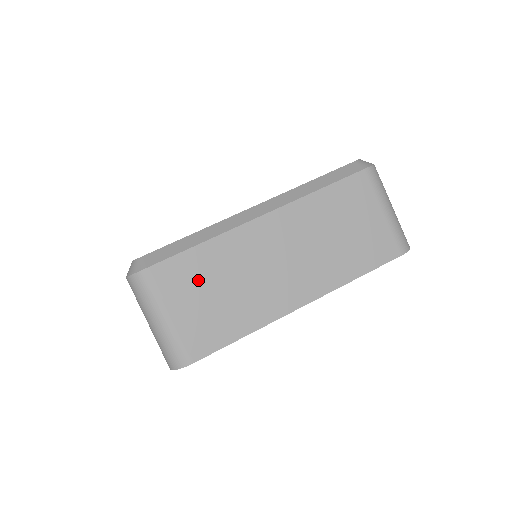
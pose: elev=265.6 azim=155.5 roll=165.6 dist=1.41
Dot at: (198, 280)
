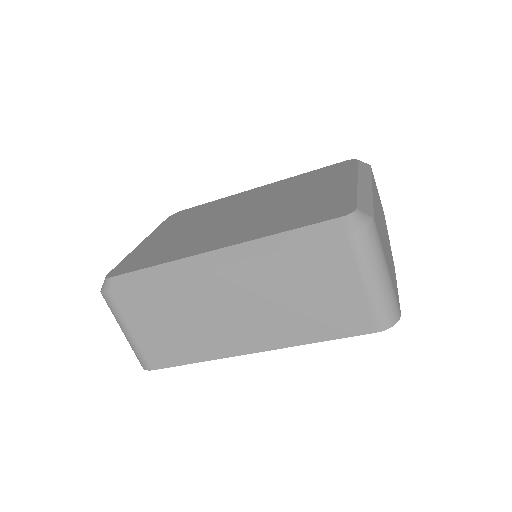
Dot at: (154, 311)
